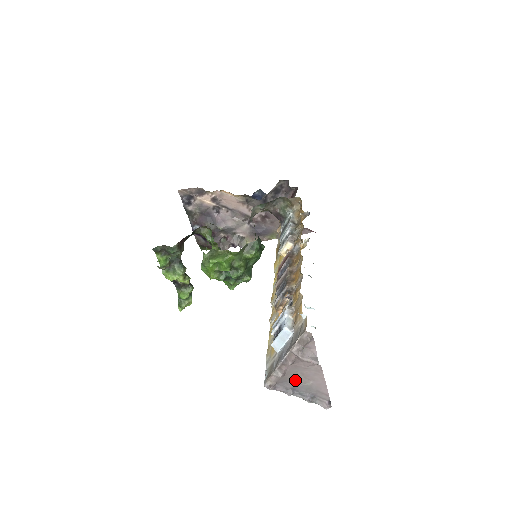
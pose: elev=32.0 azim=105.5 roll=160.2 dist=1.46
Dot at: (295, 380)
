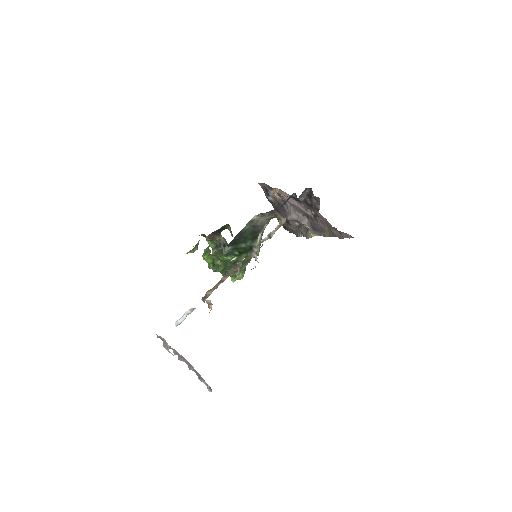
Dot at: (186, 361)
